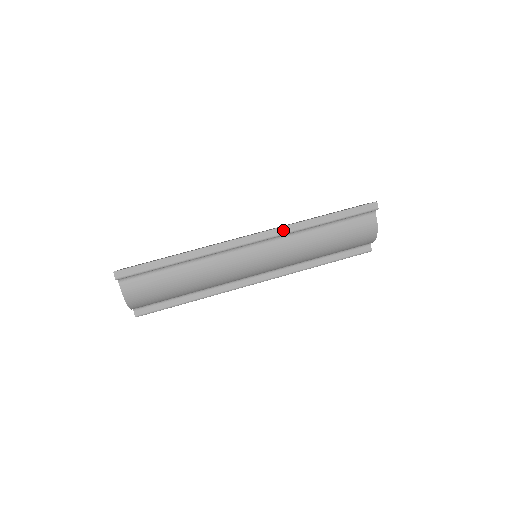
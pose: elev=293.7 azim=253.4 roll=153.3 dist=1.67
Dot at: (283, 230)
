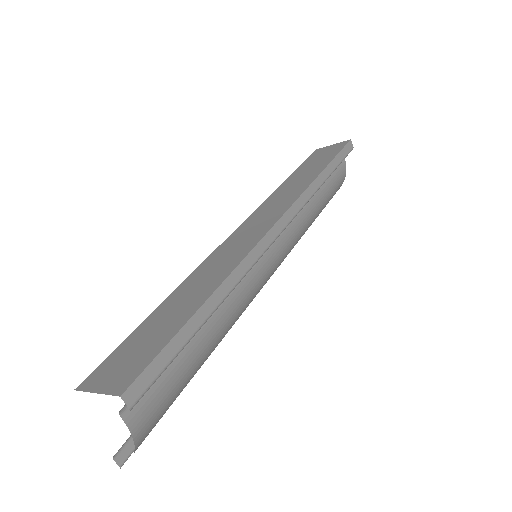
Dot at: (302, 200)
